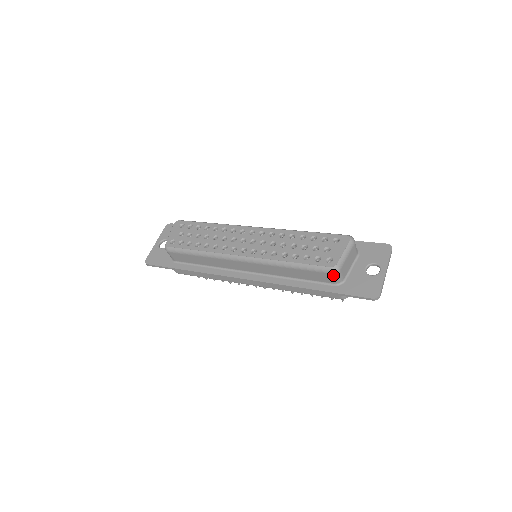
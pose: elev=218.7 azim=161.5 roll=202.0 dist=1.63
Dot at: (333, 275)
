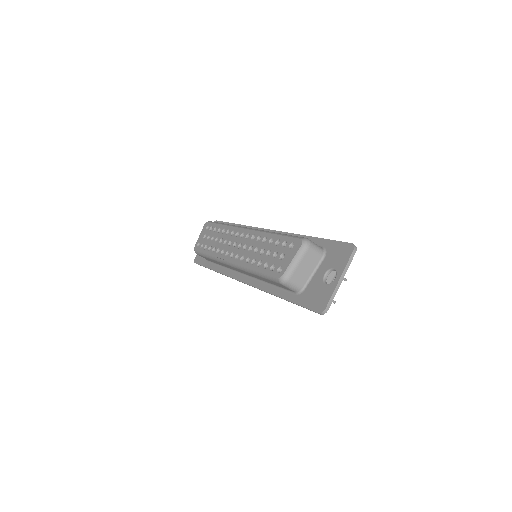
Dot at: (284, 285)
